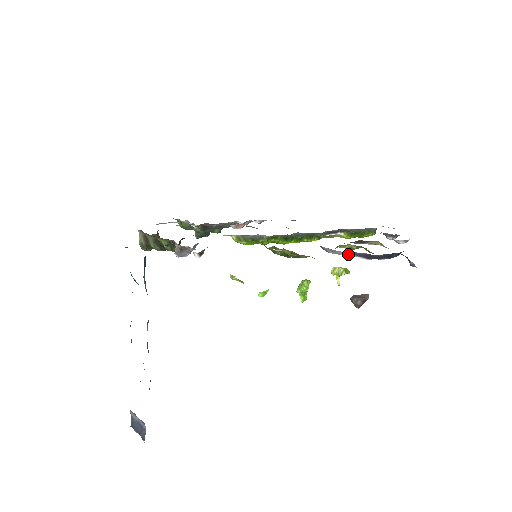
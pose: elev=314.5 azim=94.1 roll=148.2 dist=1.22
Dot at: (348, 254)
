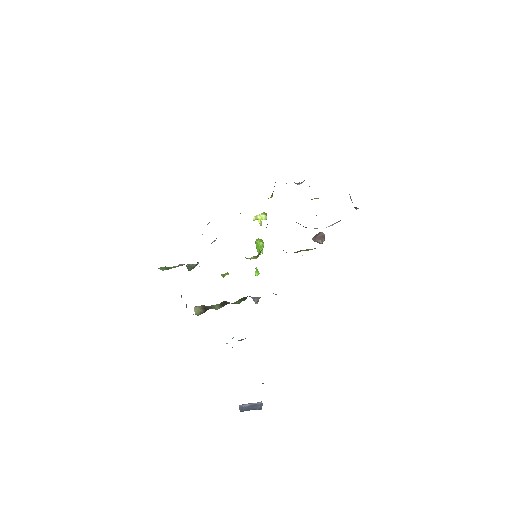
Dot at: (331, 225)
